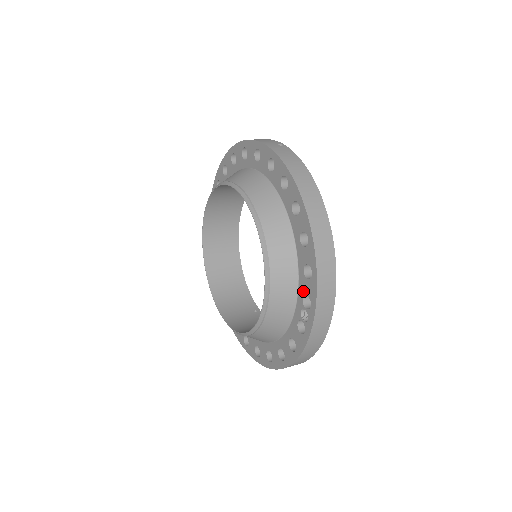
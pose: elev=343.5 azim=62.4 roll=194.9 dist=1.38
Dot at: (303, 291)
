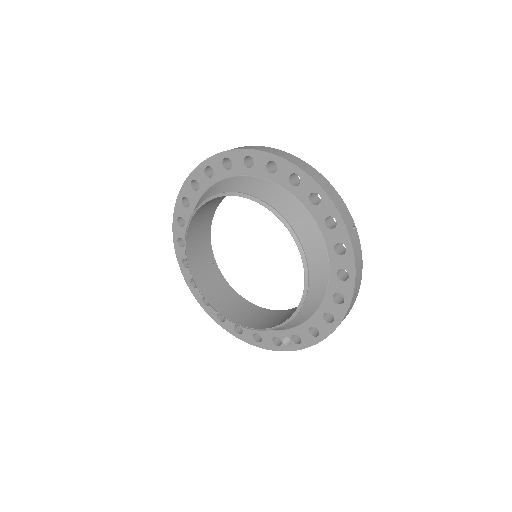
Dot at: (299, 333)
